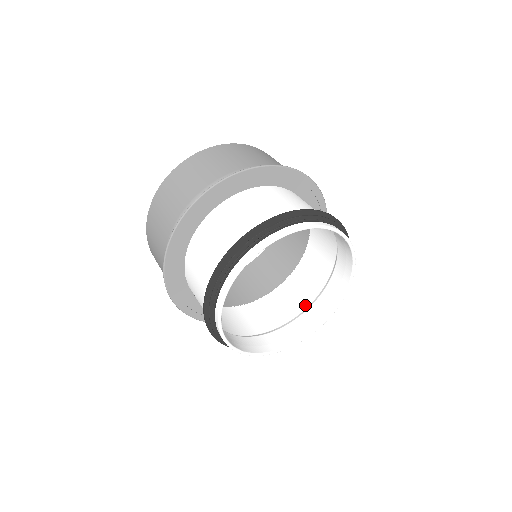
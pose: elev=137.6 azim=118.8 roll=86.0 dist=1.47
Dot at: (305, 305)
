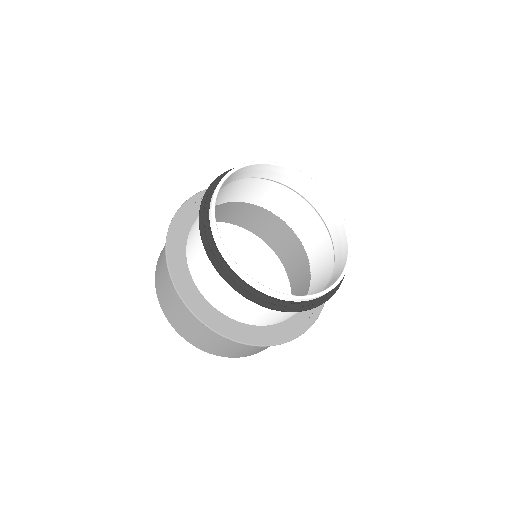
Dot at: occluded
